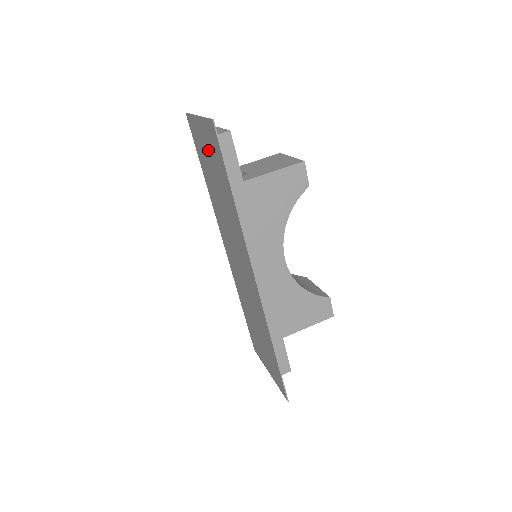
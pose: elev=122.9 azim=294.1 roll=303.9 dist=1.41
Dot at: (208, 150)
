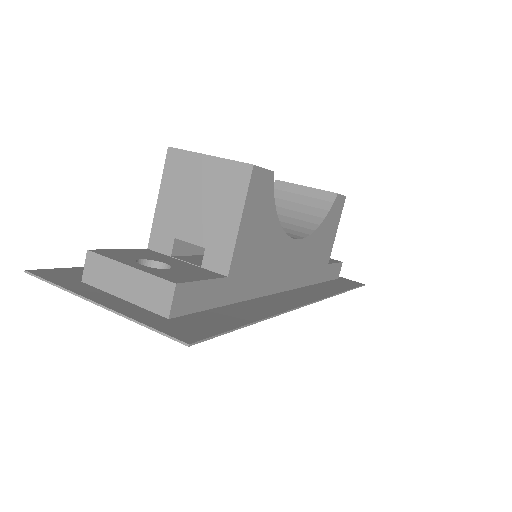
Dot at: occluded
